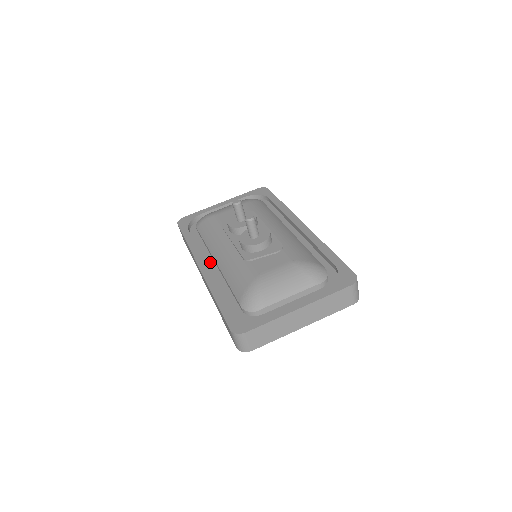
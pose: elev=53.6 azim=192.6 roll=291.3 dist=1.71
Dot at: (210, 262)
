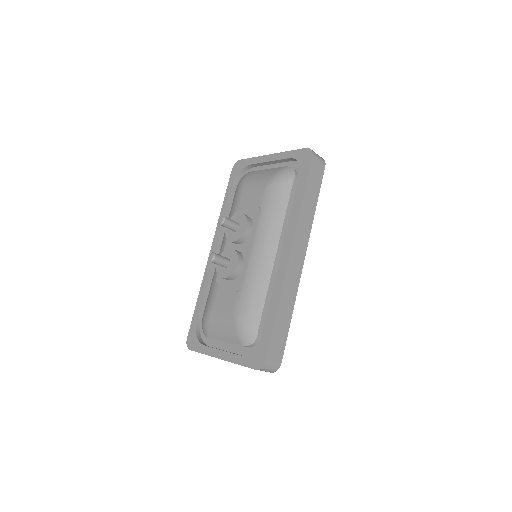
Dot at: occluded
